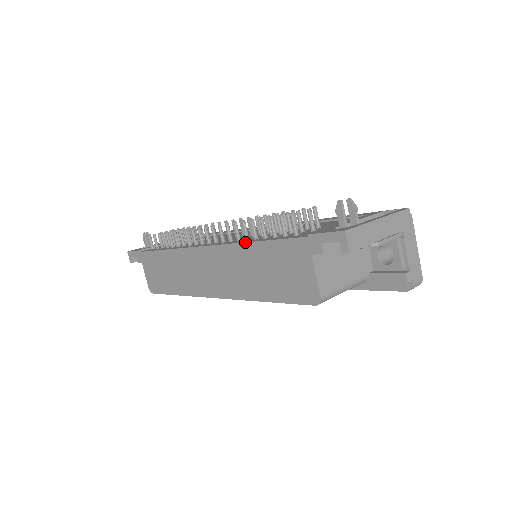
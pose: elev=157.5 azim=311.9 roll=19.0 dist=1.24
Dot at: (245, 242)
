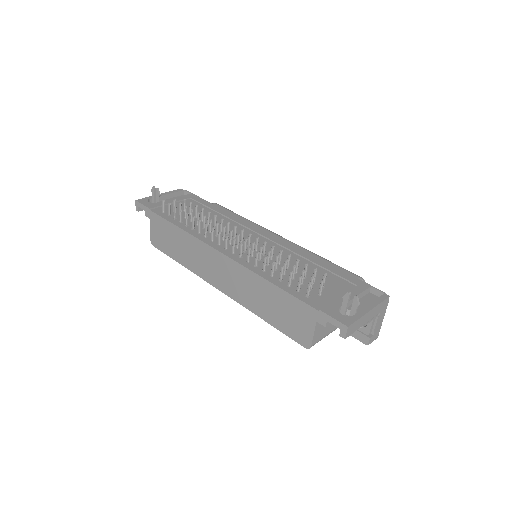
Dot at: (264, 278)
